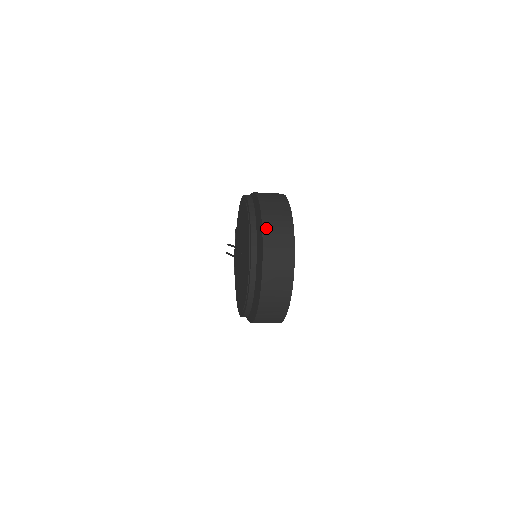
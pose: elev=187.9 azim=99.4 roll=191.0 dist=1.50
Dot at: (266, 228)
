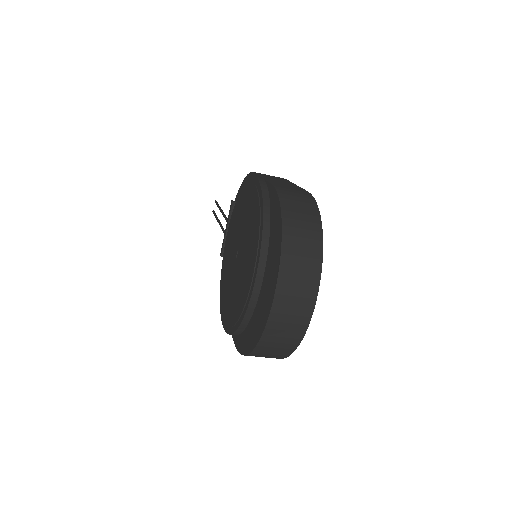
Dot at: (286, 256)
